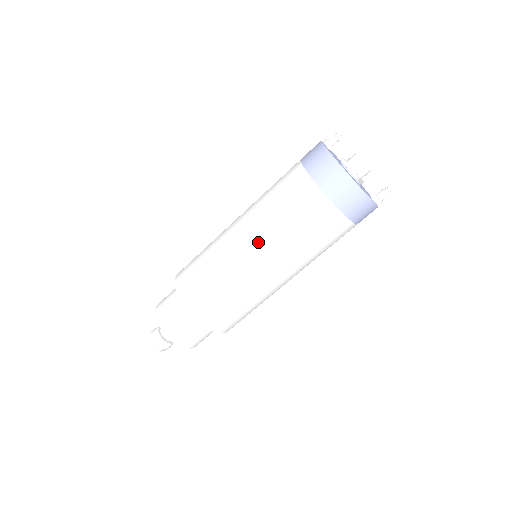
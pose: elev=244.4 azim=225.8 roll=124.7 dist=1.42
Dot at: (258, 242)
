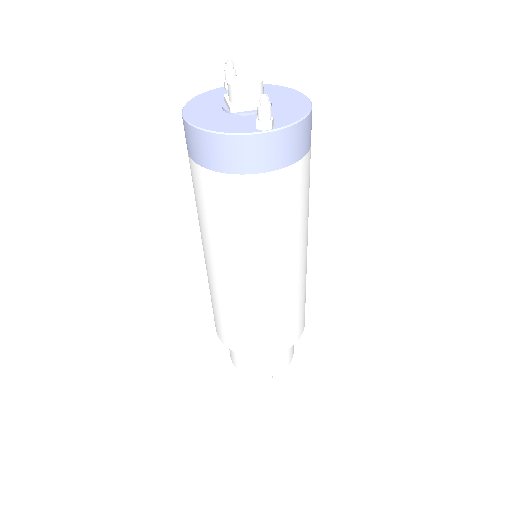
Dot at: (203, 245)
